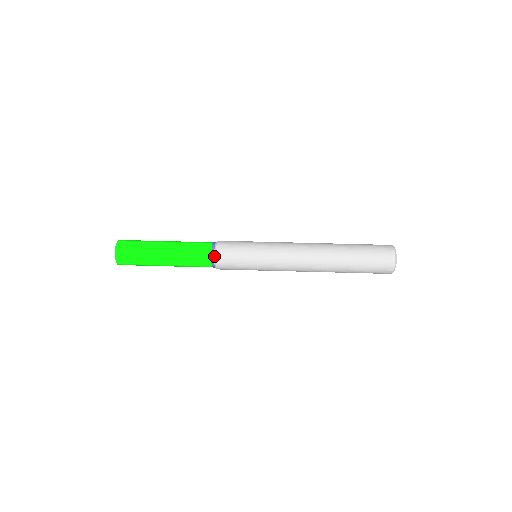
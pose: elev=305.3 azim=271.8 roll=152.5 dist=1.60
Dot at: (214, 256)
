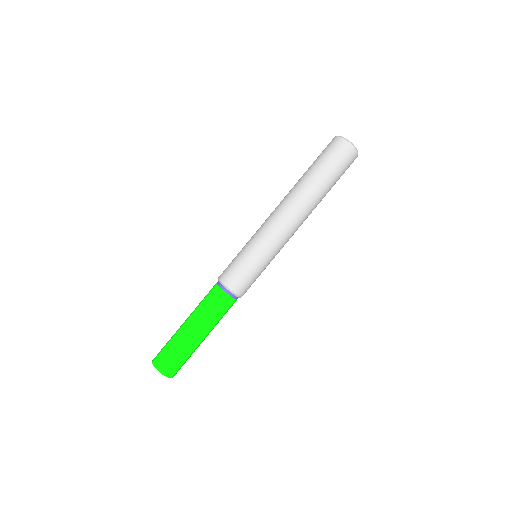
Dot at: occluded
